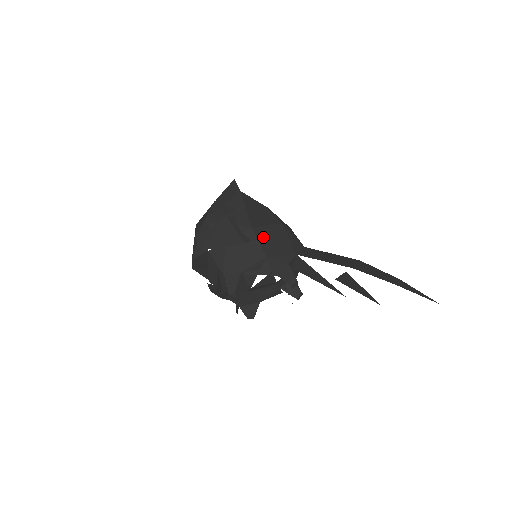
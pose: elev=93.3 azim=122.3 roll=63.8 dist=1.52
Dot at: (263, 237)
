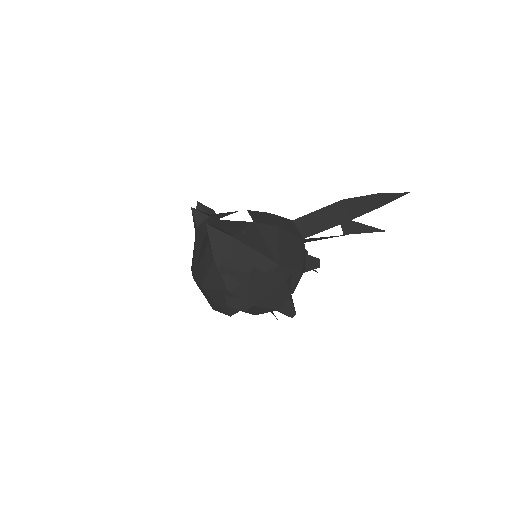
Dot at: (287, 260)
